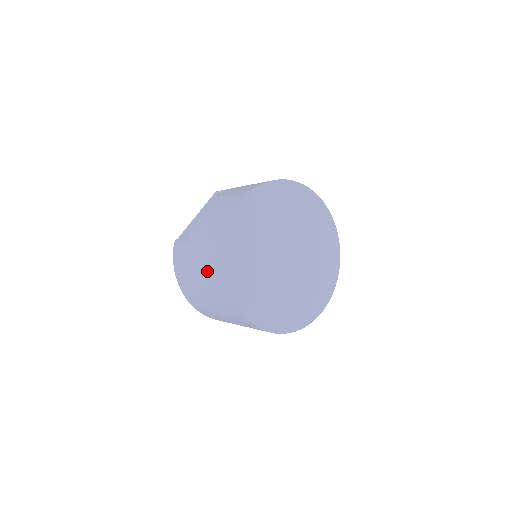
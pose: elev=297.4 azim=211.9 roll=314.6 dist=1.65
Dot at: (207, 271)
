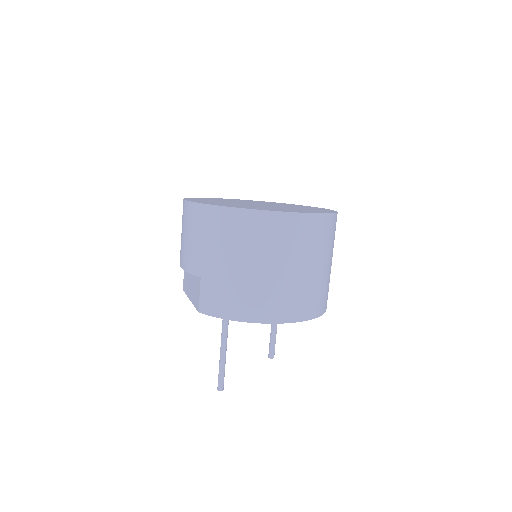
Dot at: (229, 242)
